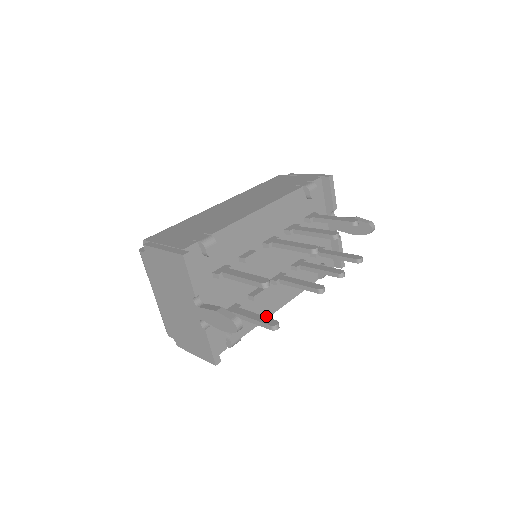
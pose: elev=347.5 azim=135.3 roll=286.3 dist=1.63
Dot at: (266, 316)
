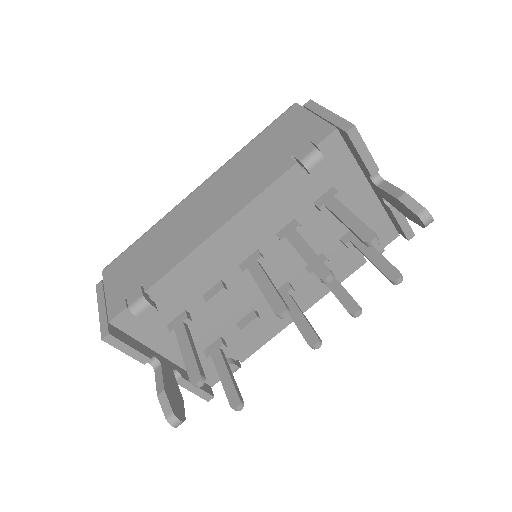
Dot at: (278, 330)
